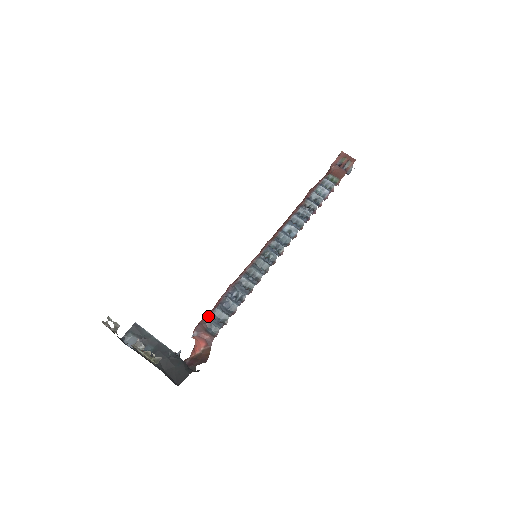
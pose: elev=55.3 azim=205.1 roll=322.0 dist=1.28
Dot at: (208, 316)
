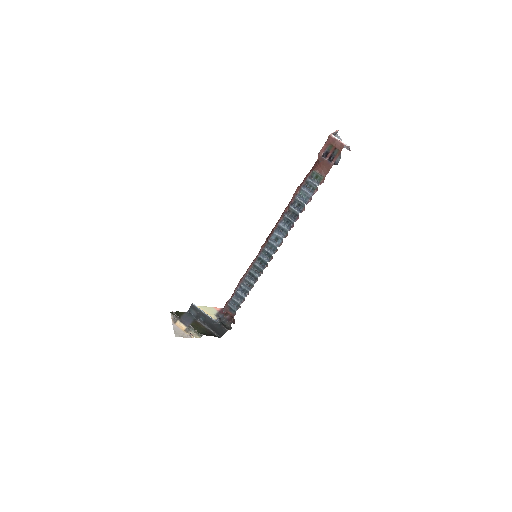
Dot at: (228, 303)
